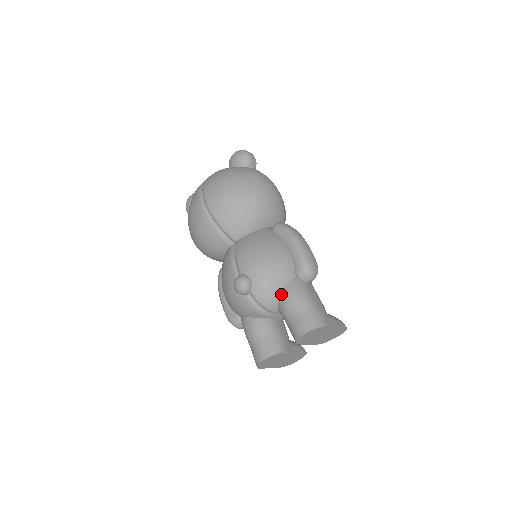
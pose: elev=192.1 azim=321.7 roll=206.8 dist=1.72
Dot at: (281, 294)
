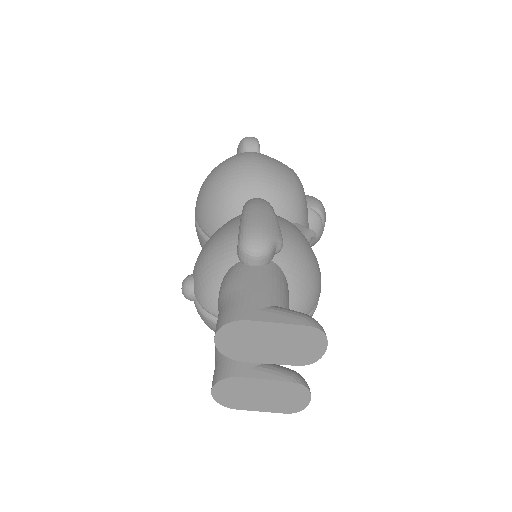
Dot at: occluded
